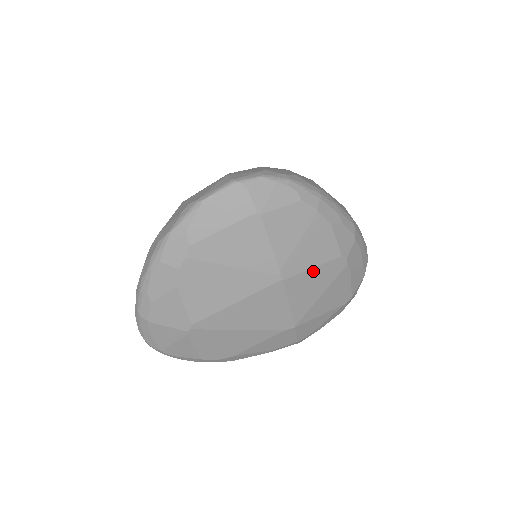
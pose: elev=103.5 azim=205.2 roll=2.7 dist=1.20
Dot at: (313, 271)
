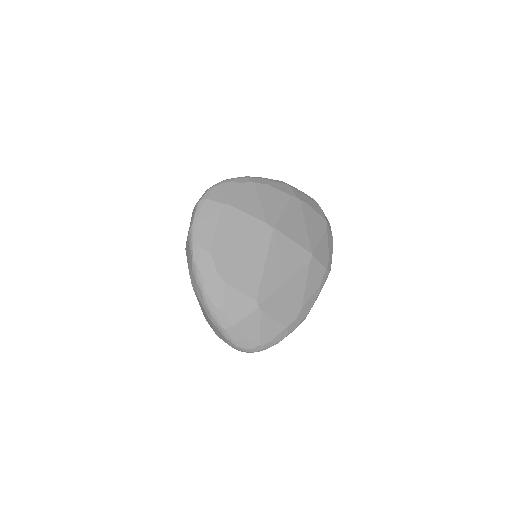
Dot at: (285, 214)
